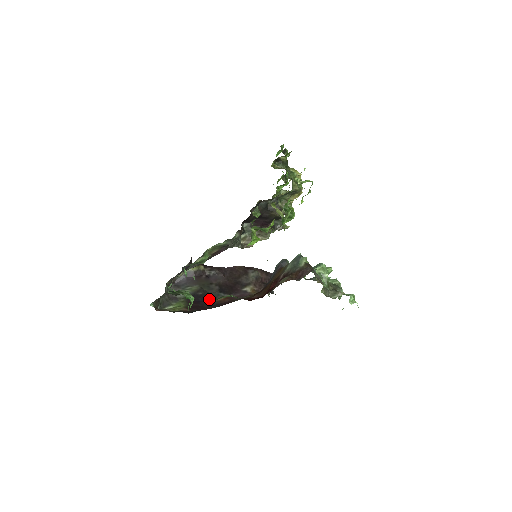
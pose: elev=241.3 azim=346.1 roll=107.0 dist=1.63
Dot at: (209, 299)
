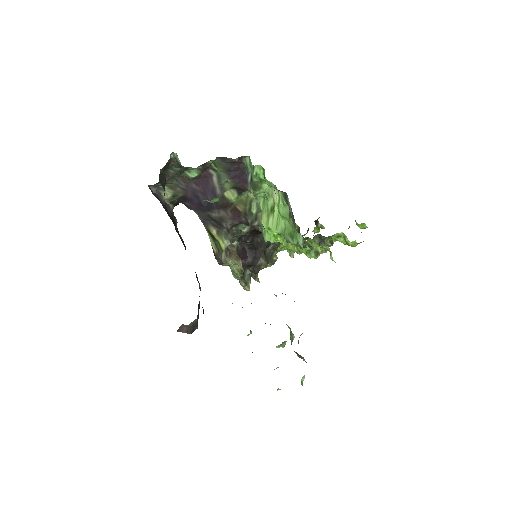
Dot at: occluded
